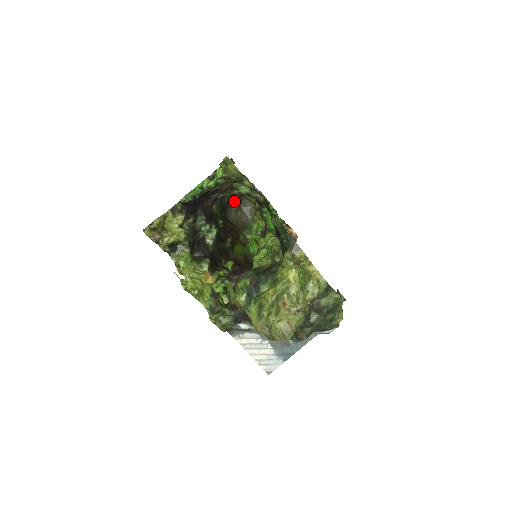
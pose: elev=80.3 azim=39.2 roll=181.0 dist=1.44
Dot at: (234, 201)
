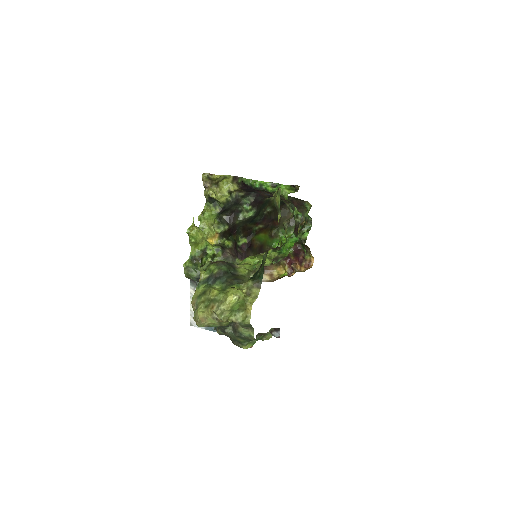
Dot at: (296, 204)
